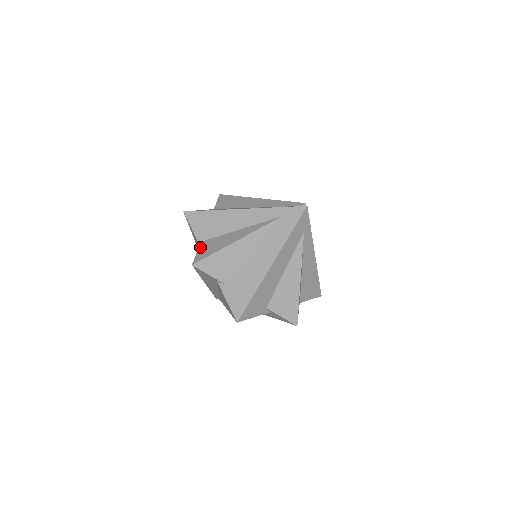
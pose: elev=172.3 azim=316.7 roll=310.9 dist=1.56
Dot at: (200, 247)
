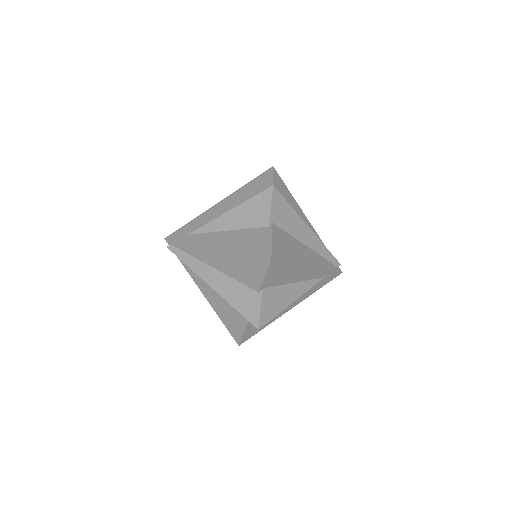
Dot at: (263, 300)
